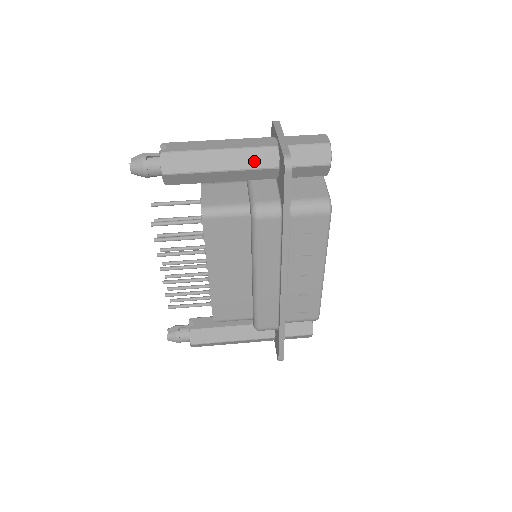
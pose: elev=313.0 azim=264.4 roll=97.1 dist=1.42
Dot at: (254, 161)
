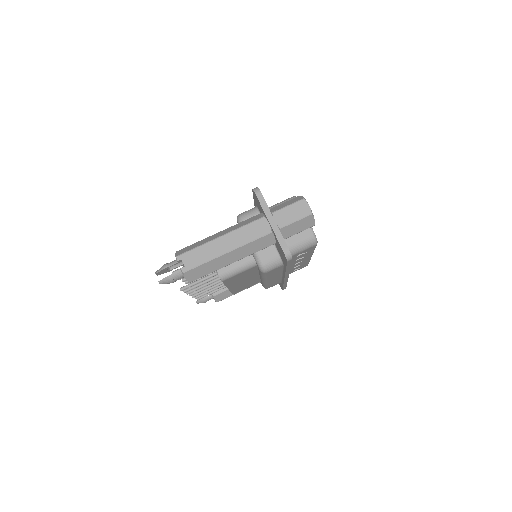
Dot at: (256, 248)
